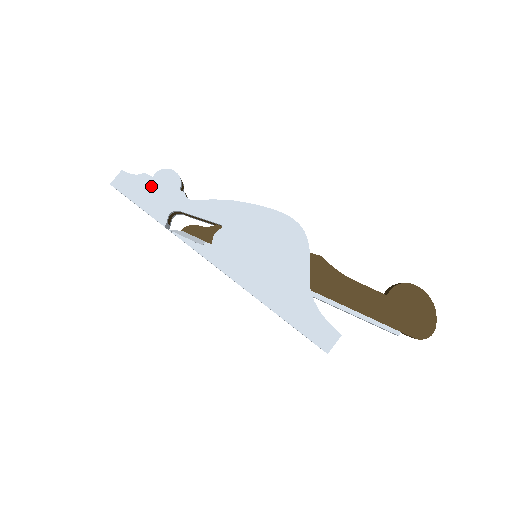
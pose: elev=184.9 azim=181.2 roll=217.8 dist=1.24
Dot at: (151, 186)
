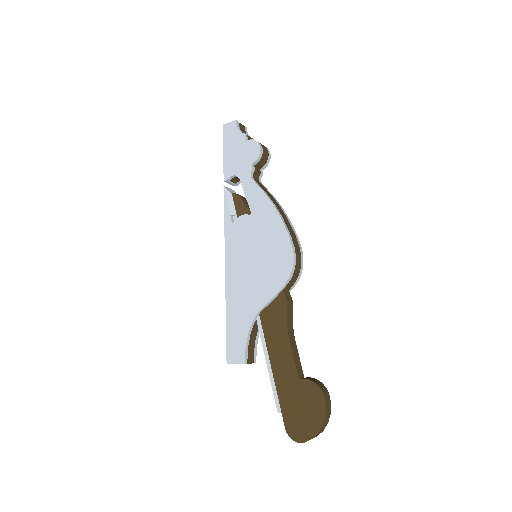
Dot at: (240, 146)
